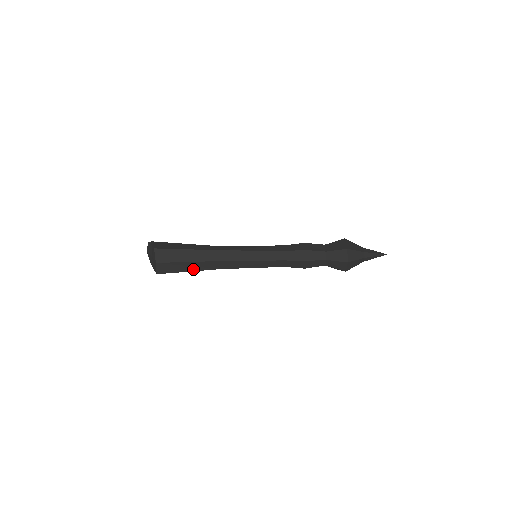
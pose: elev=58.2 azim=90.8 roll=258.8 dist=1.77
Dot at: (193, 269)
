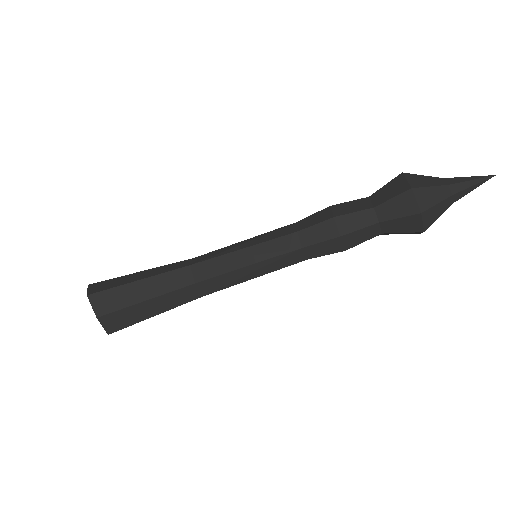
Dot at: (159, 310)
